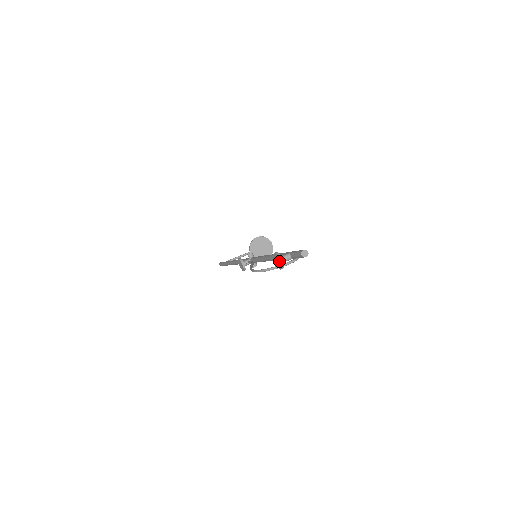
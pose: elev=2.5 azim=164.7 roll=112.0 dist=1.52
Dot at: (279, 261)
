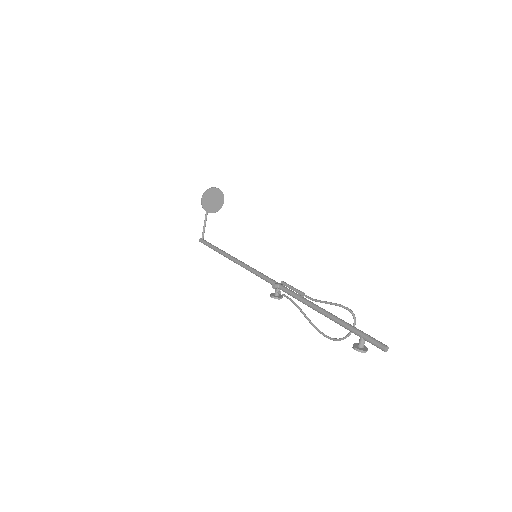
Dot at: (364, 352)
